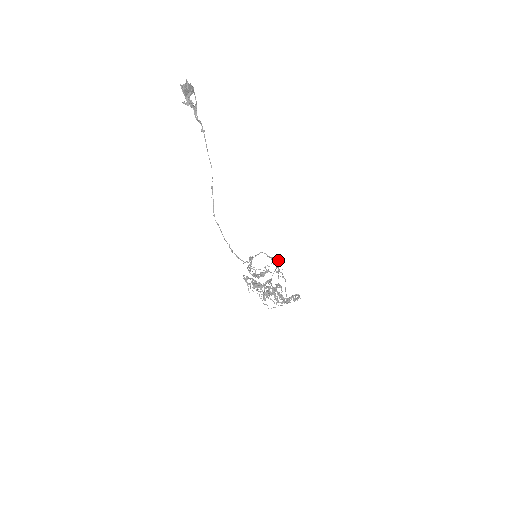
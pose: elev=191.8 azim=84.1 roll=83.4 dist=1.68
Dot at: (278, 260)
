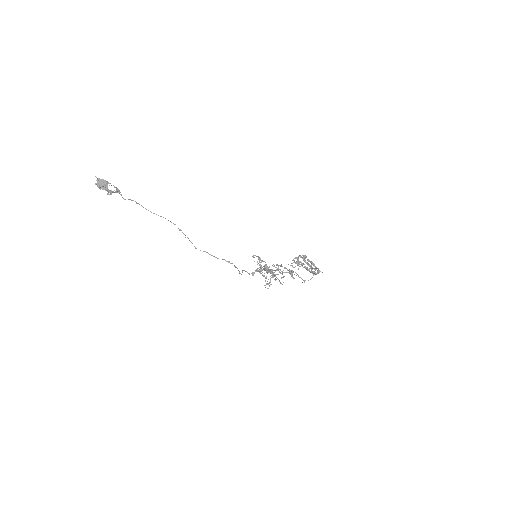
Dot at: (263, 269)
